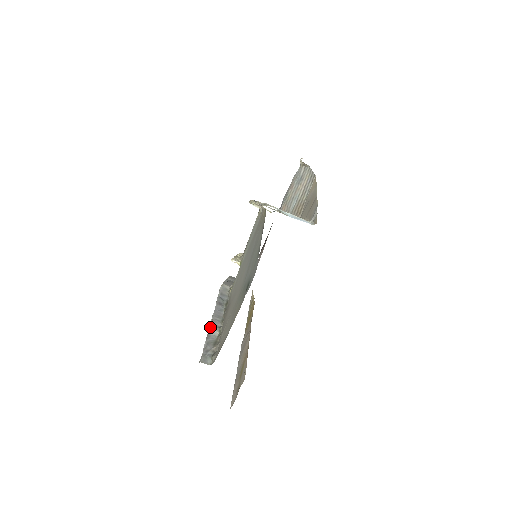
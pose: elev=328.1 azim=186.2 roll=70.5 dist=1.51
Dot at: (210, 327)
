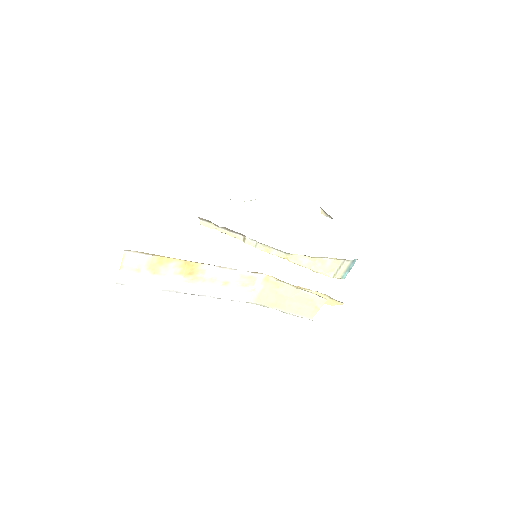
Dot at: (172, 289)
